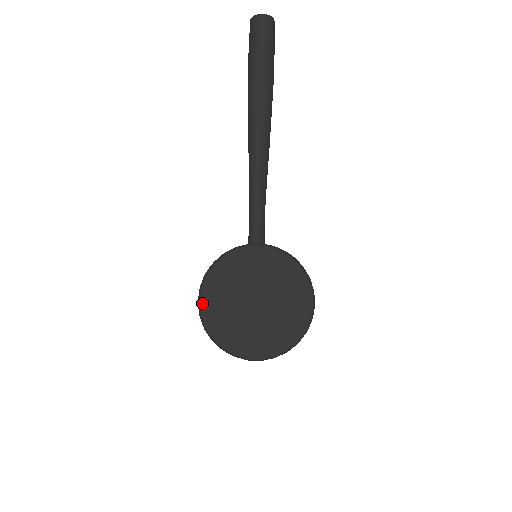
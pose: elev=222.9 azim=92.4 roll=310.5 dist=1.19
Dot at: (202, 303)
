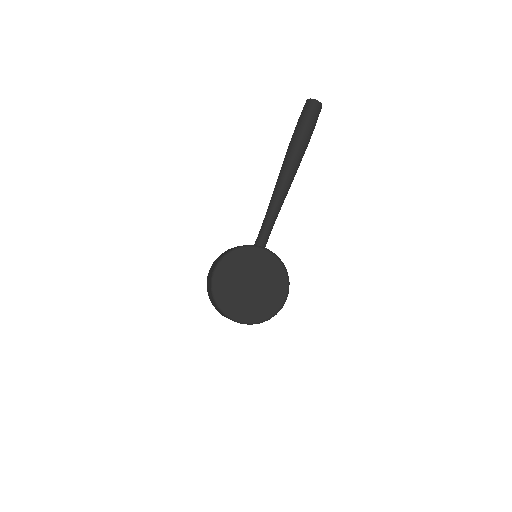
Dot at: (216, 273)
